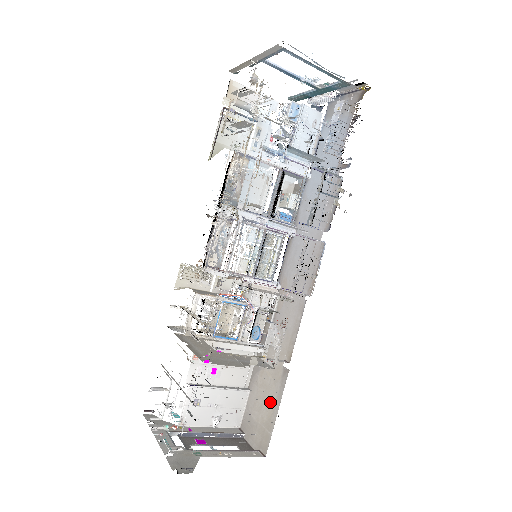
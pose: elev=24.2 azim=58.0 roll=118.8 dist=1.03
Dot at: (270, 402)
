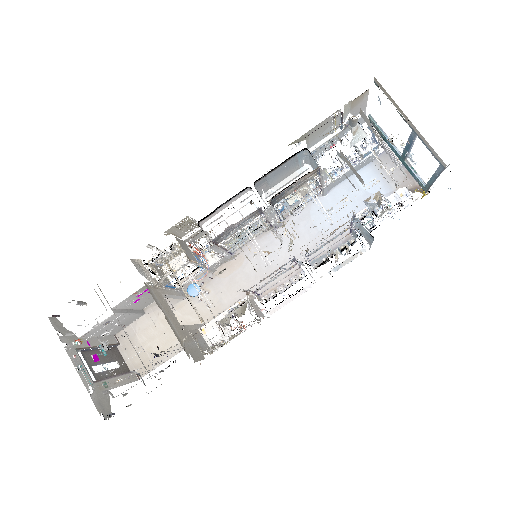
Dot at: (168, 343)
